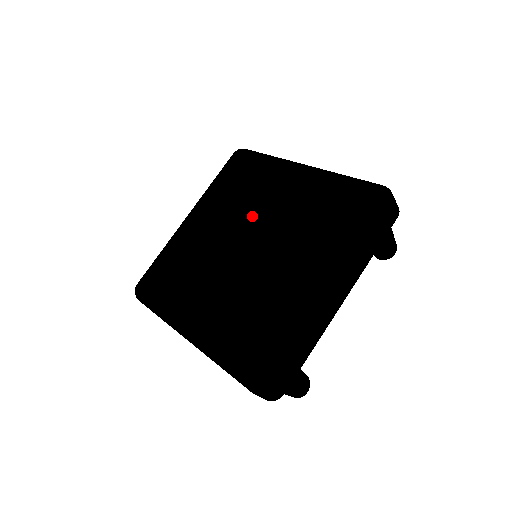
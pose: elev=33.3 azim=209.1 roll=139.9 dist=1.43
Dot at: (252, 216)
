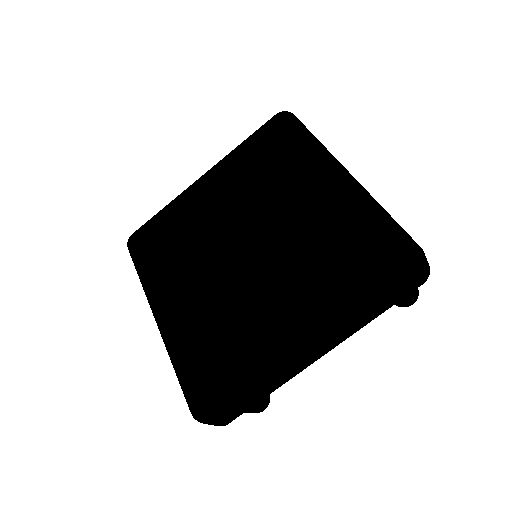
Dot at: (263, 213)
